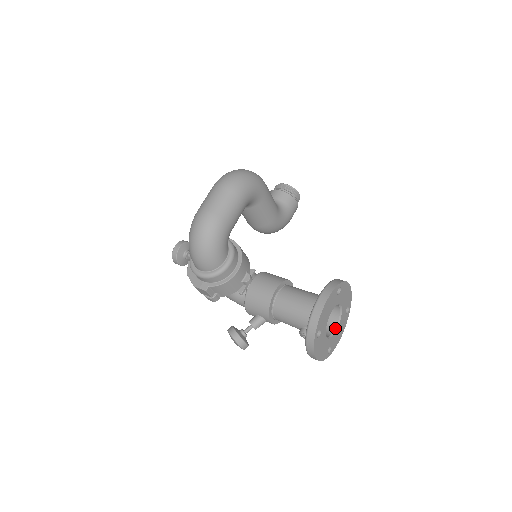
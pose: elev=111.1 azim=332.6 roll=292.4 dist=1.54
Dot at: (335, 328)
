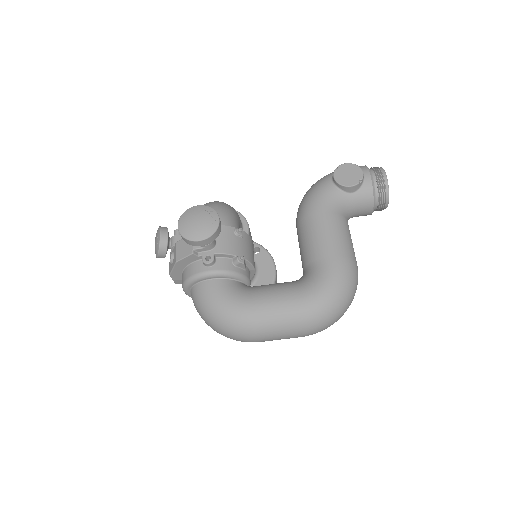
Dot at: occluded
